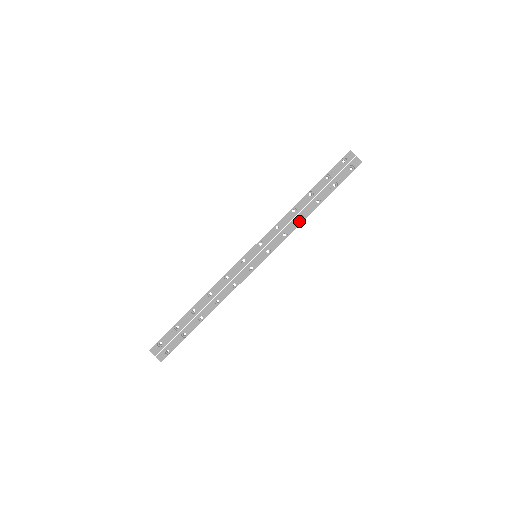
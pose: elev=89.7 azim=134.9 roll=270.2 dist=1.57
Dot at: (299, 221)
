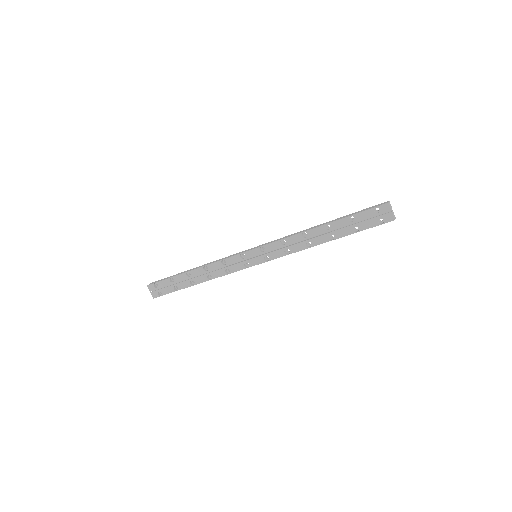
Dot at: (306, 246)
